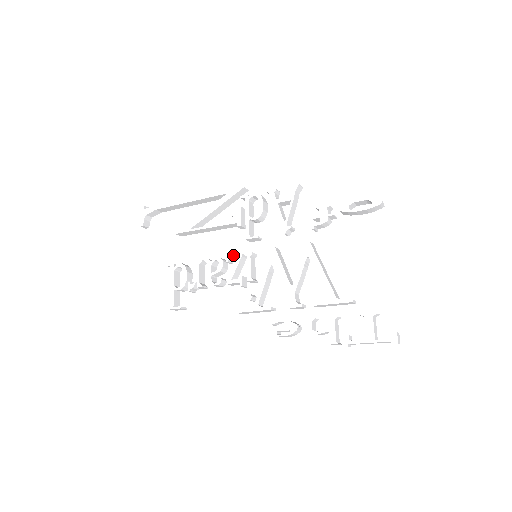
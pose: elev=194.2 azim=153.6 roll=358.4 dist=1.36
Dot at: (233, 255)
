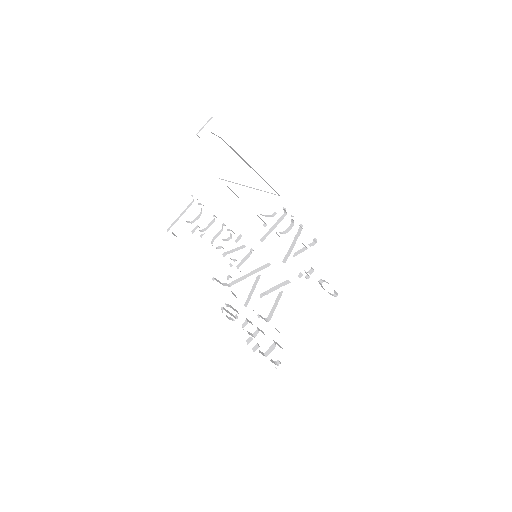
Dot at: (245, 243)
